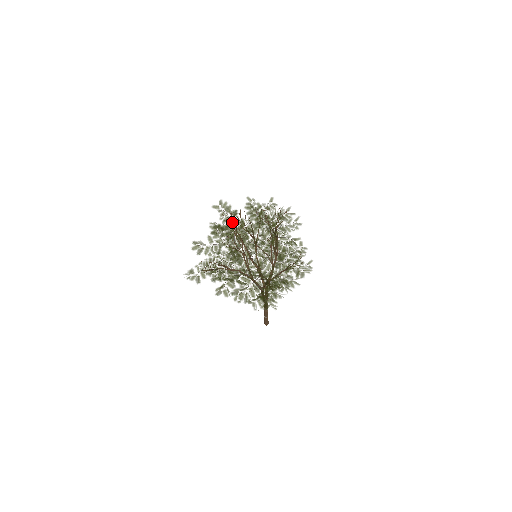
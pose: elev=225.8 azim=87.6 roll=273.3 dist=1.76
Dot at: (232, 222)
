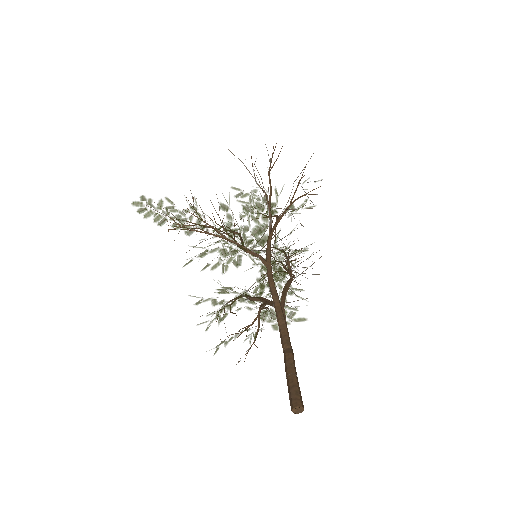
Dot at: (225, 311)
